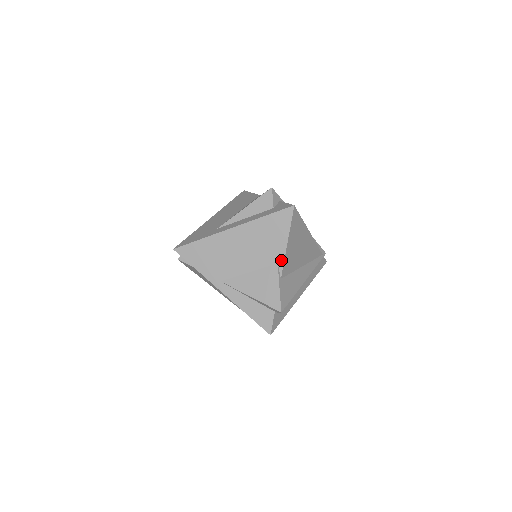
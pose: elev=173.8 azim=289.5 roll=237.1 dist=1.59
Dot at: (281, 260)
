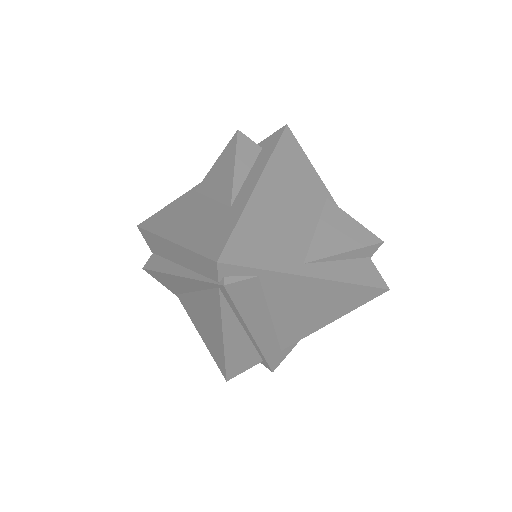
Dot at: (326, 192)
